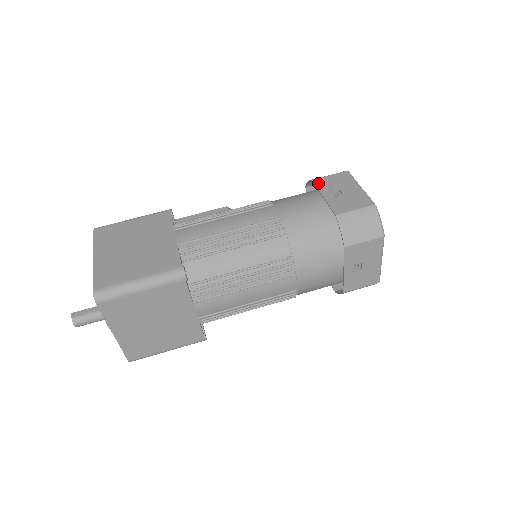
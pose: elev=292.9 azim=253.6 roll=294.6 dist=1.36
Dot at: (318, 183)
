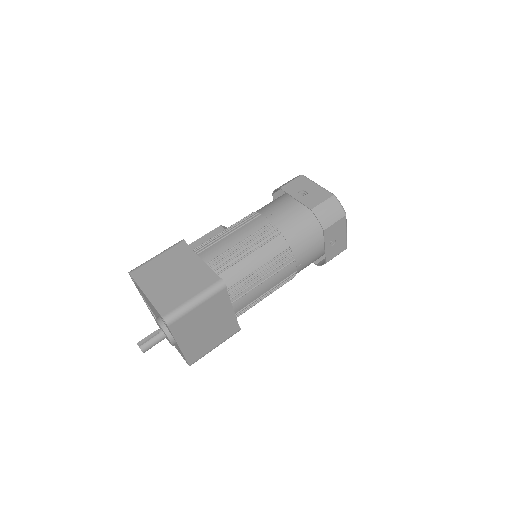
Dot at: (286, 189)
